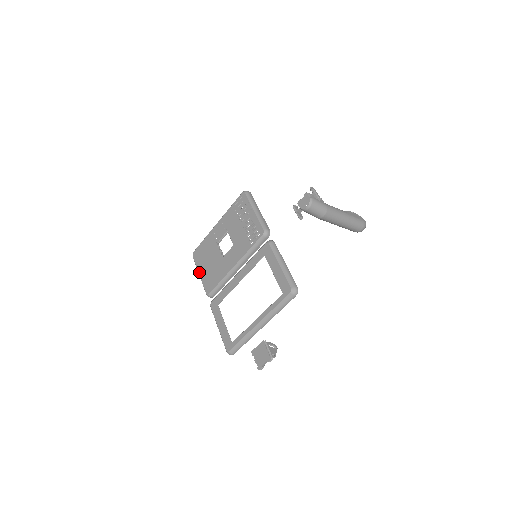
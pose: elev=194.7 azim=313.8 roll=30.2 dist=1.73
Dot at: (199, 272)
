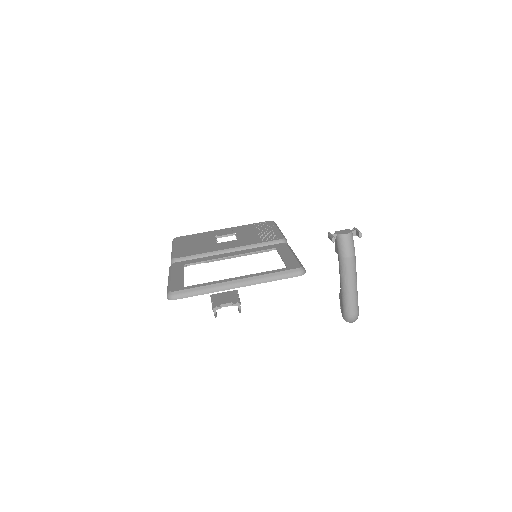
Dot at: (175, 246)
